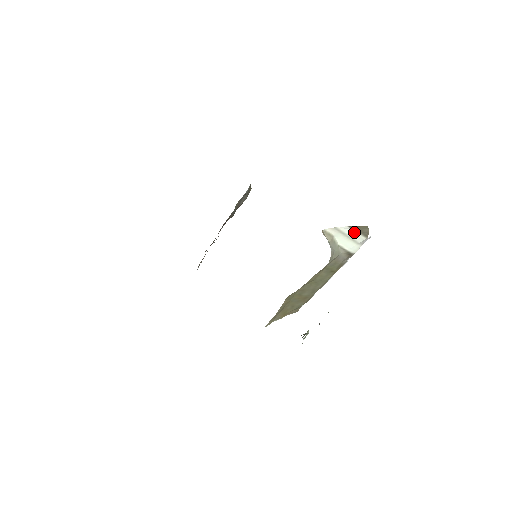
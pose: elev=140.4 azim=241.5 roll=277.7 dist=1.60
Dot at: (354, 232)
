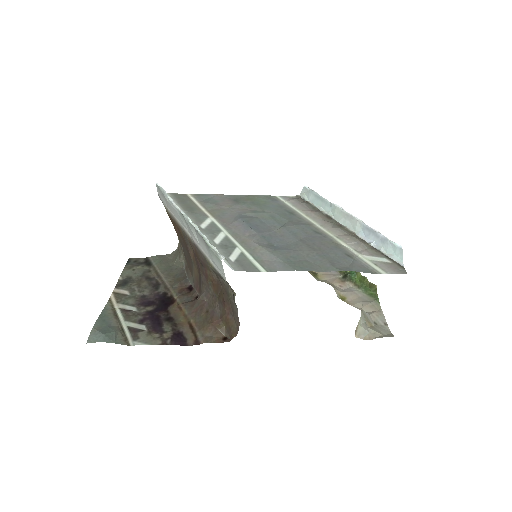
Dot at: occluded
